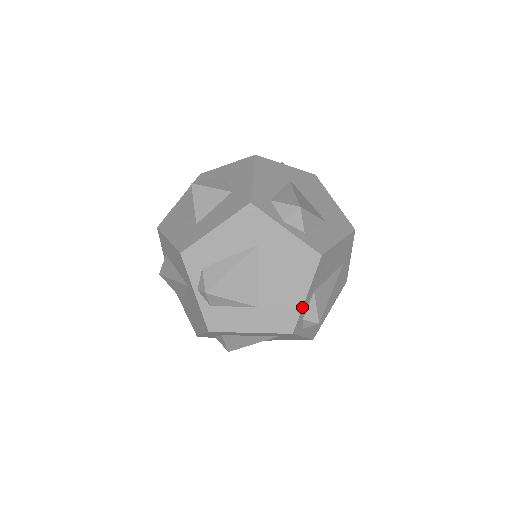
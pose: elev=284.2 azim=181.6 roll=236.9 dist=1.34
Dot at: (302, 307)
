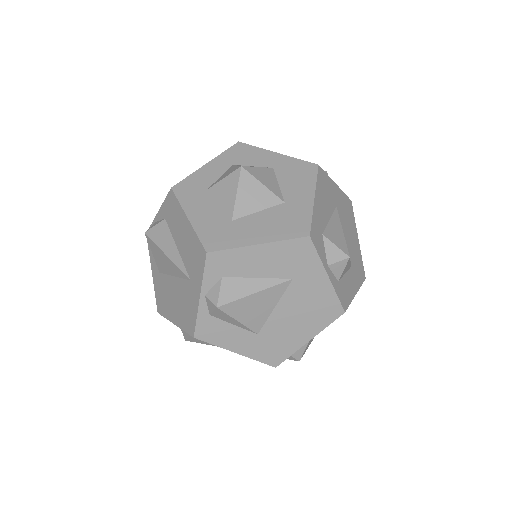
Dot at: occluded
